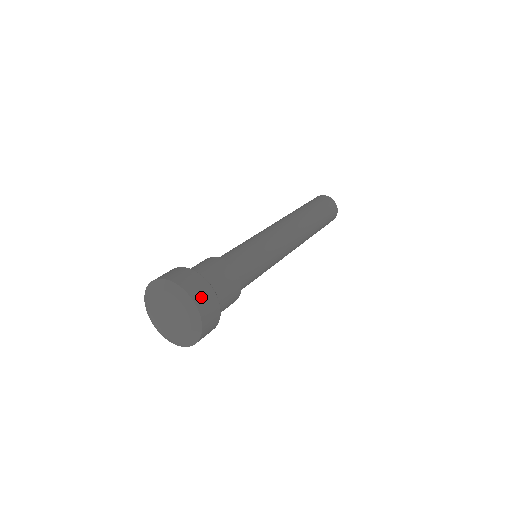
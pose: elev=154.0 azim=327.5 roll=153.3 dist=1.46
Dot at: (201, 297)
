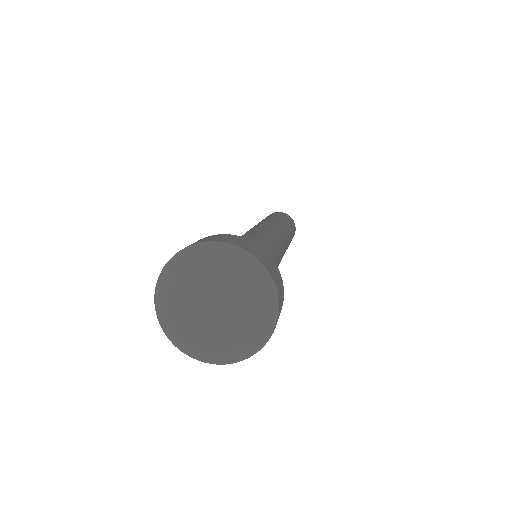
Dot at: (281, 301)
